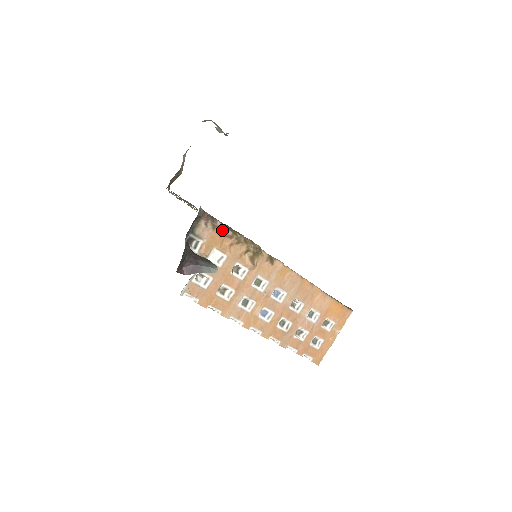
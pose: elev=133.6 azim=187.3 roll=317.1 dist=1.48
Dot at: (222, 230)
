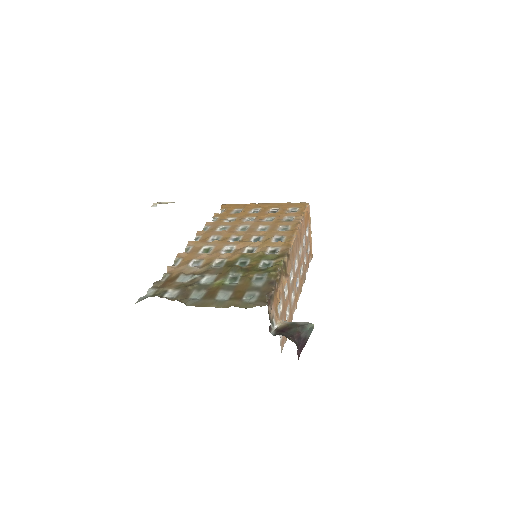
Dot at: (275, 292)
